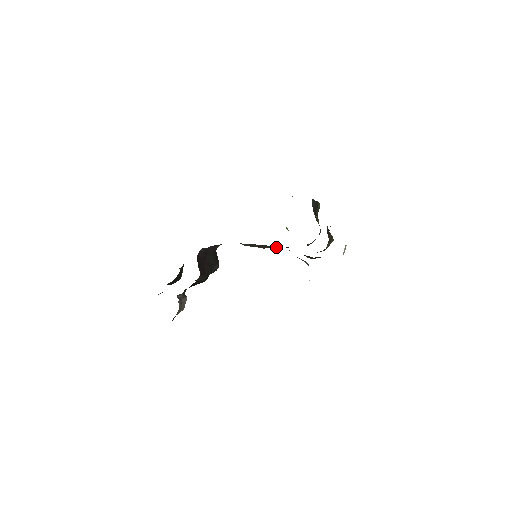
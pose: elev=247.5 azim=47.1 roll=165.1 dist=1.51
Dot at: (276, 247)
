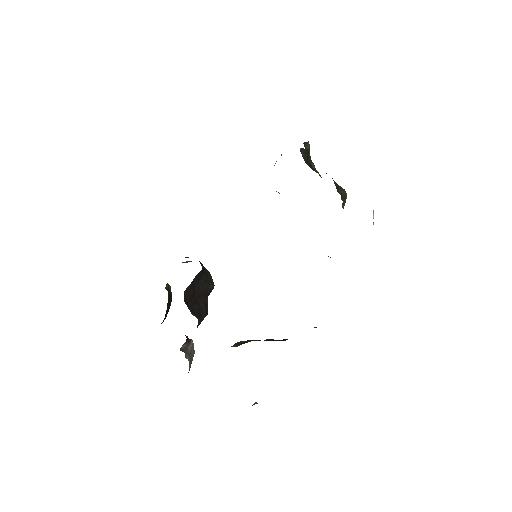
Dot at: occluded
